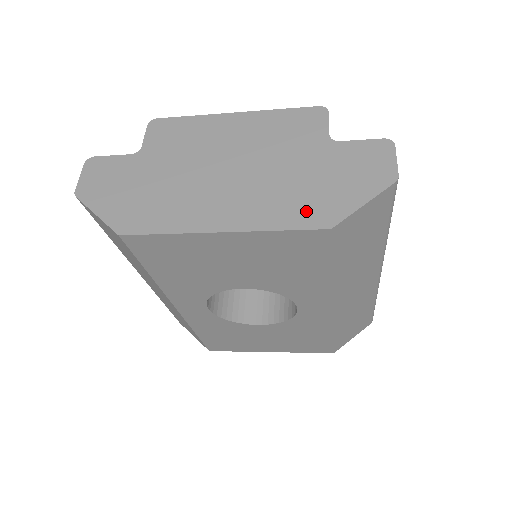
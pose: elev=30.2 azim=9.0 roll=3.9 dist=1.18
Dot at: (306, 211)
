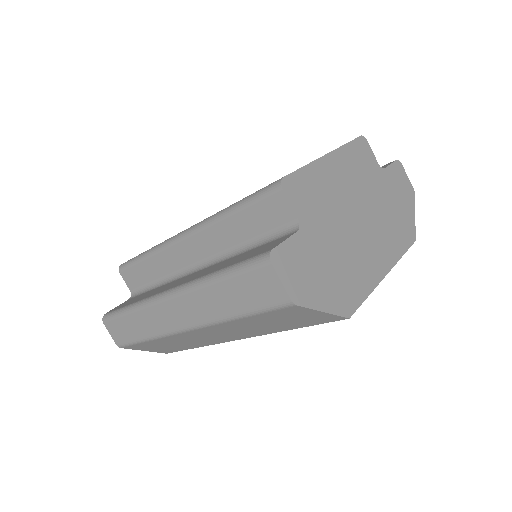
Dot at: (403, 234)
